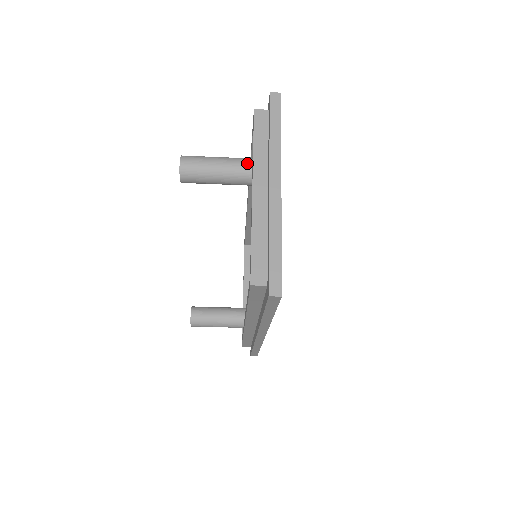
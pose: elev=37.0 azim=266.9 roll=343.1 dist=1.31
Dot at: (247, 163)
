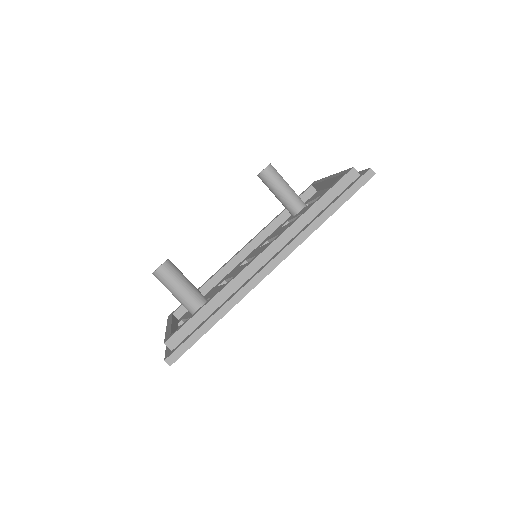
Dot at: occluded
